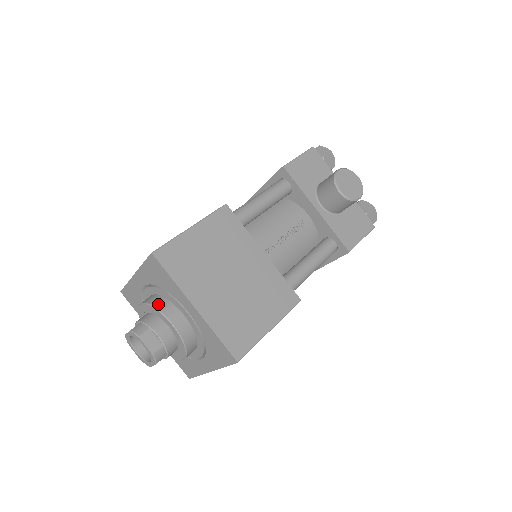
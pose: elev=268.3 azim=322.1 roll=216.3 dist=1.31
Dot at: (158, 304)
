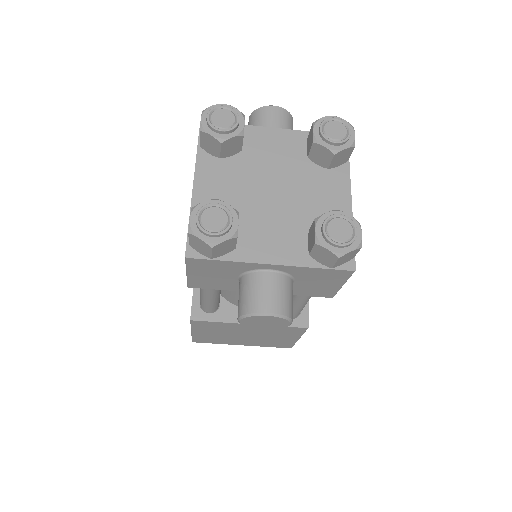
Dot at: occluded
